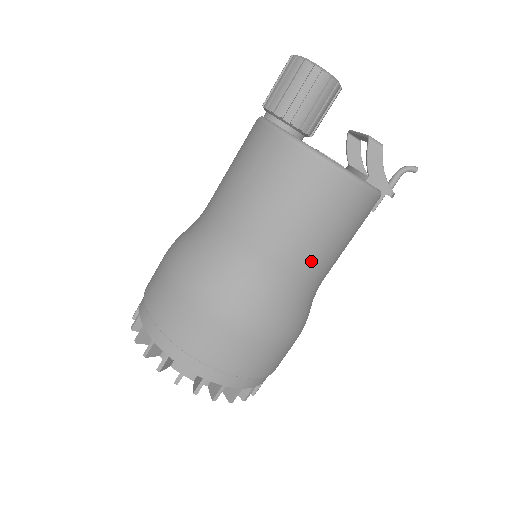
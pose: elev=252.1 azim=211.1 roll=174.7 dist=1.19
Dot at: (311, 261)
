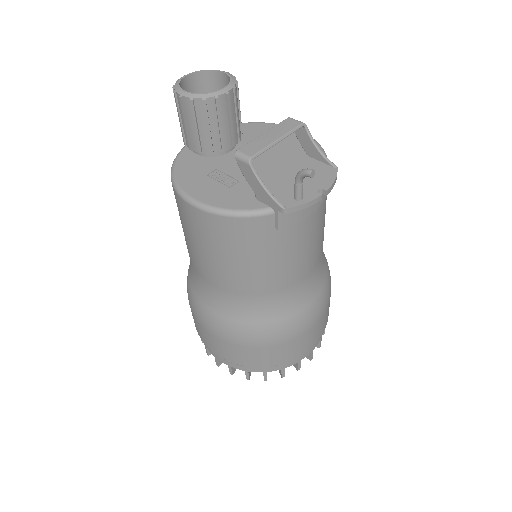
Dot at: (230, 280)
